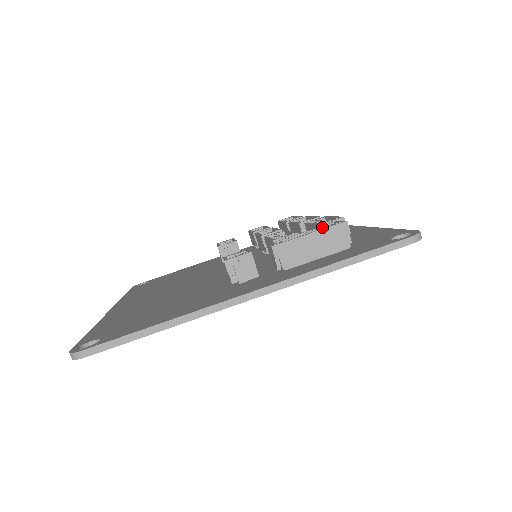
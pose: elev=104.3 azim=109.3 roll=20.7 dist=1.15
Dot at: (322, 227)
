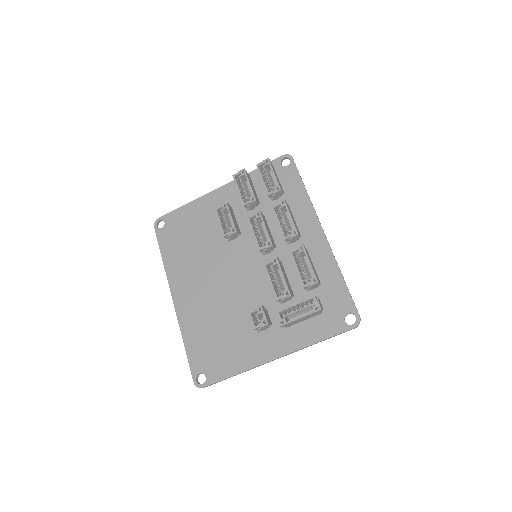
Dot at: (307, 306)
